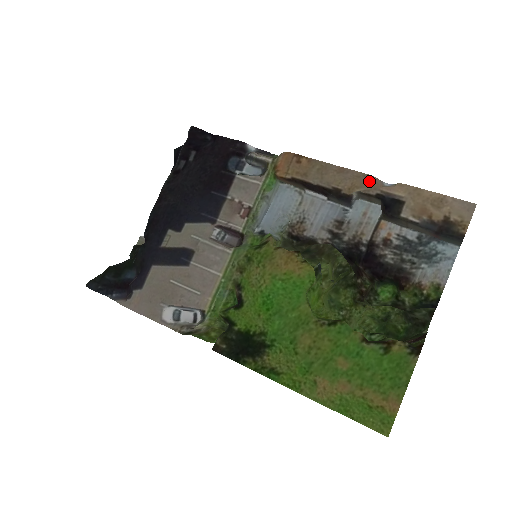
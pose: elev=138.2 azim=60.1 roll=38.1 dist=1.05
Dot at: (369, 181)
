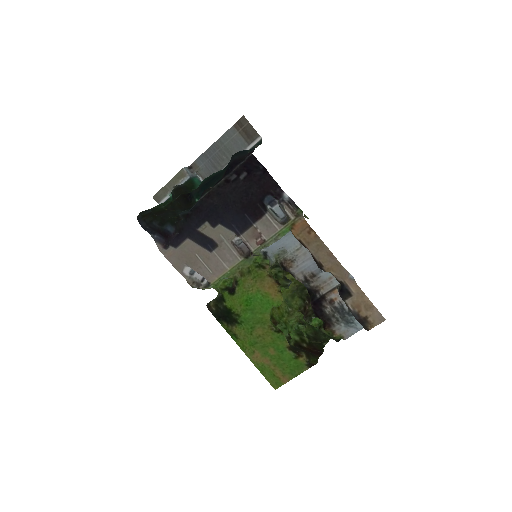
Dot at: (342, 272)
